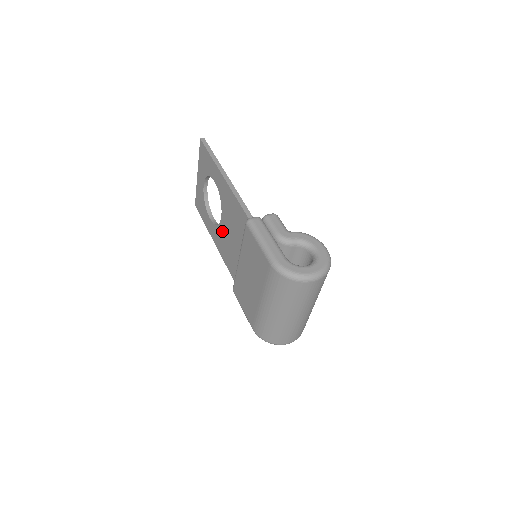
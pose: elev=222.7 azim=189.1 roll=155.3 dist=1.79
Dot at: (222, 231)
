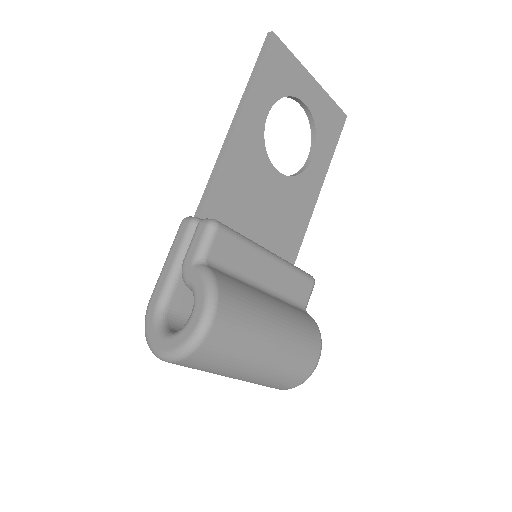
Dot at: occluded
